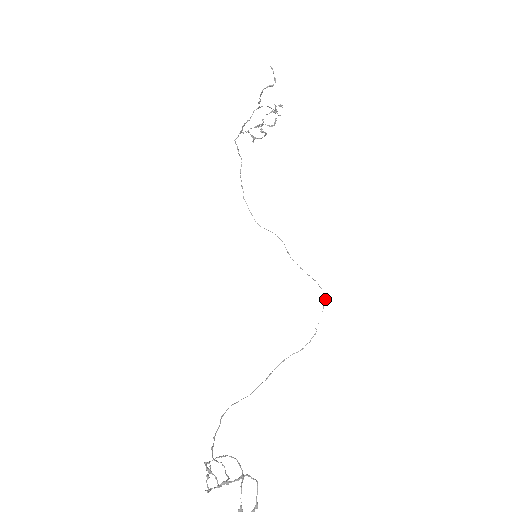
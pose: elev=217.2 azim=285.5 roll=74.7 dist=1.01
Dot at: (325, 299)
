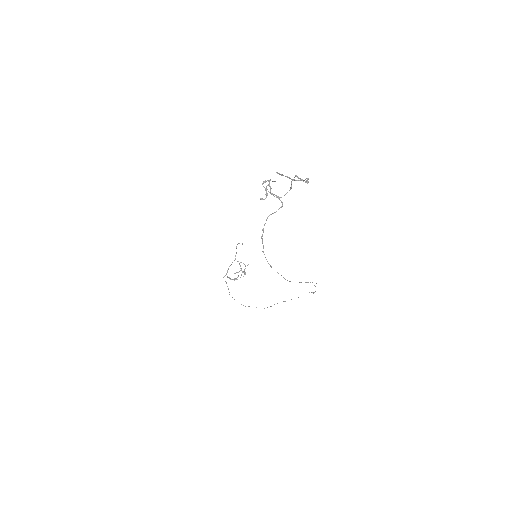
Dot at: occluded
